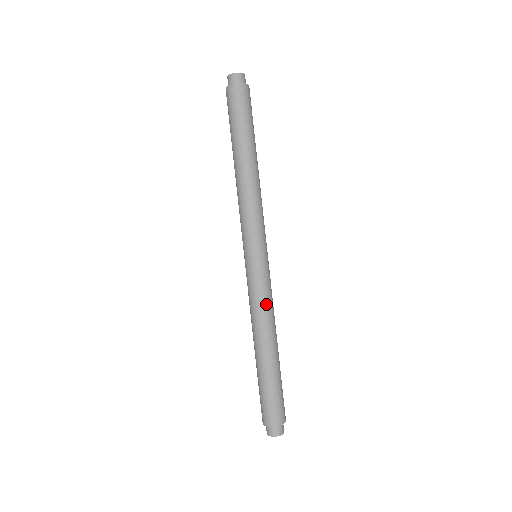
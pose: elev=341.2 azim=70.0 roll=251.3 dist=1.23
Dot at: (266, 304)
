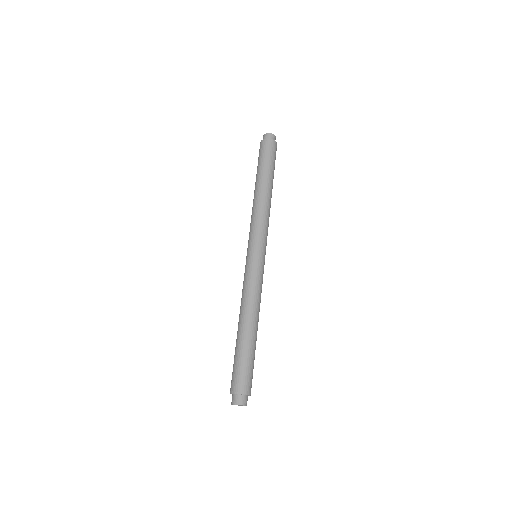
Dot at: (248, 289)
